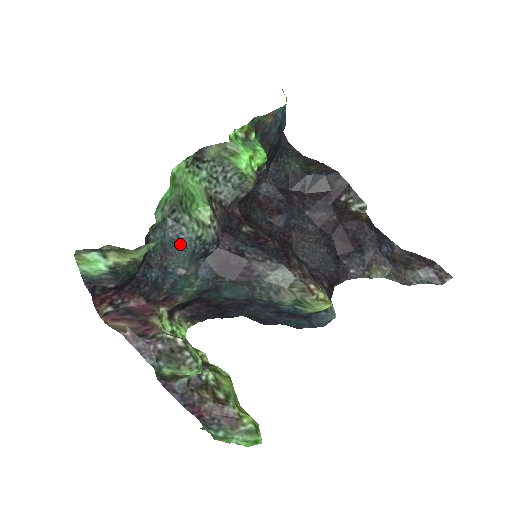
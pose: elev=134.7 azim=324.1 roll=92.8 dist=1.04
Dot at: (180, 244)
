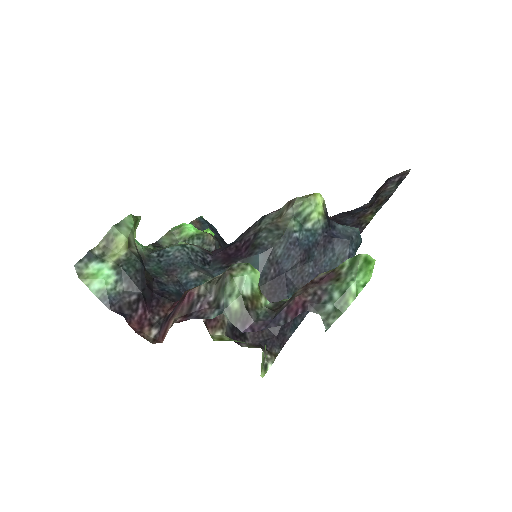
Dot at: (174, 260)
